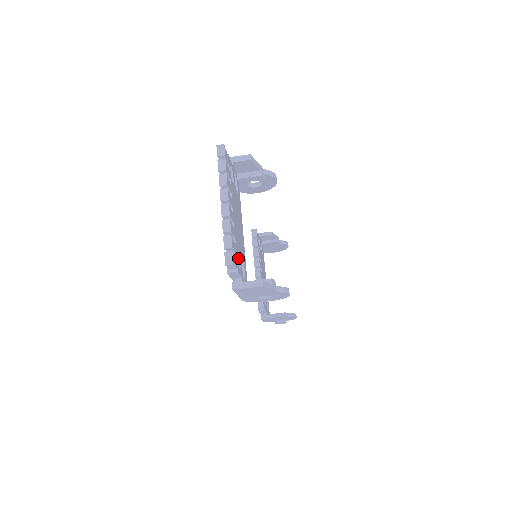
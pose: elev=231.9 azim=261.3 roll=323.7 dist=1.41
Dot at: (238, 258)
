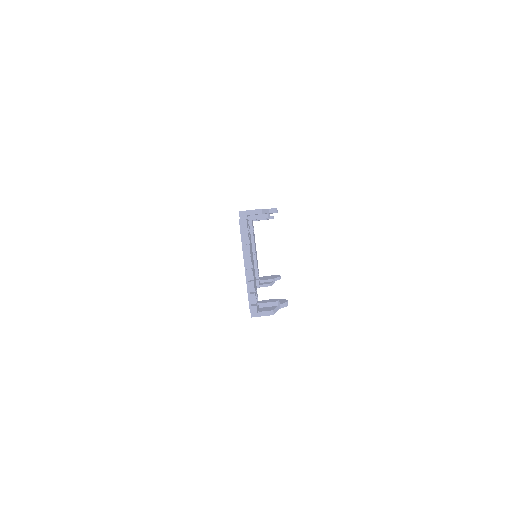
Dot at: occluded
